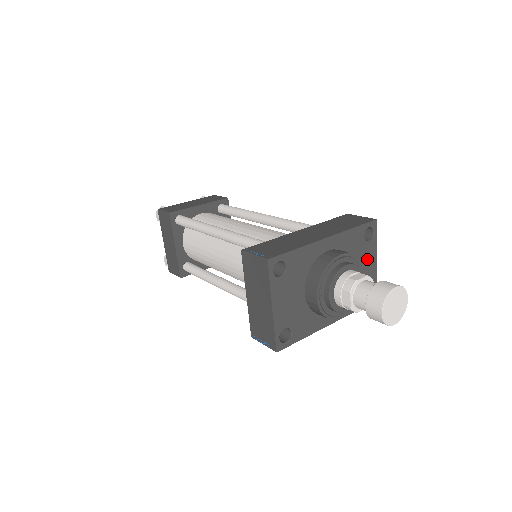
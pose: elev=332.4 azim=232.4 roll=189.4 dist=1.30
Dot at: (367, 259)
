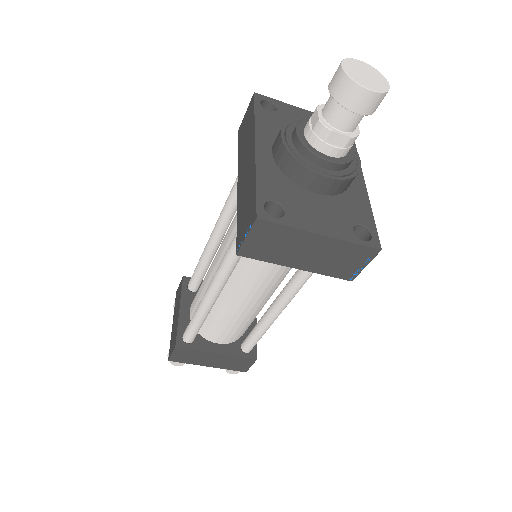
Dot at: occluded
